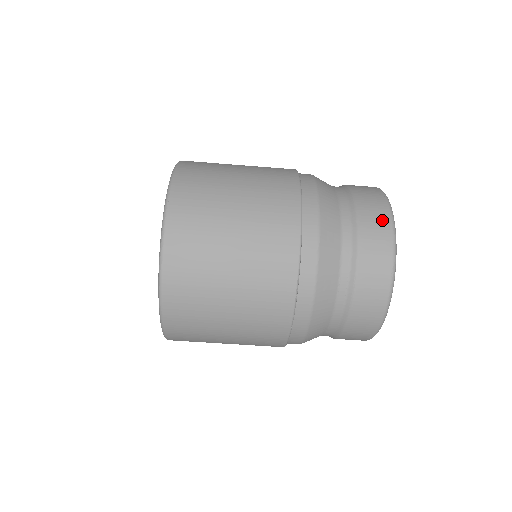
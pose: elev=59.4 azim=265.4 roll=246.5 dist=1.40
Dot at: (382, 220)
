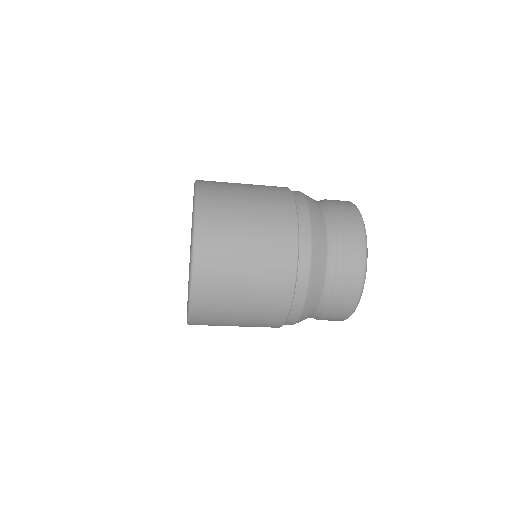
Dot at: (357, 269)
